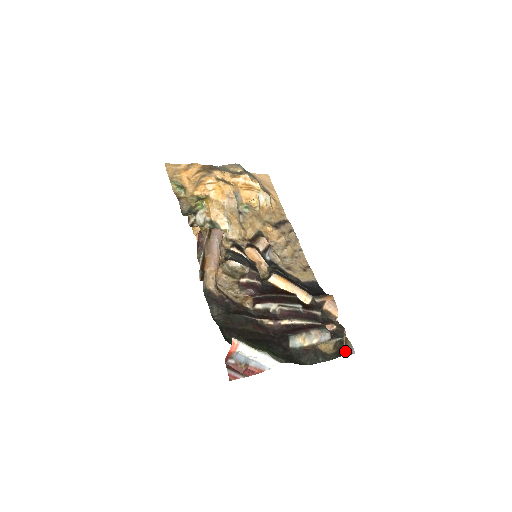
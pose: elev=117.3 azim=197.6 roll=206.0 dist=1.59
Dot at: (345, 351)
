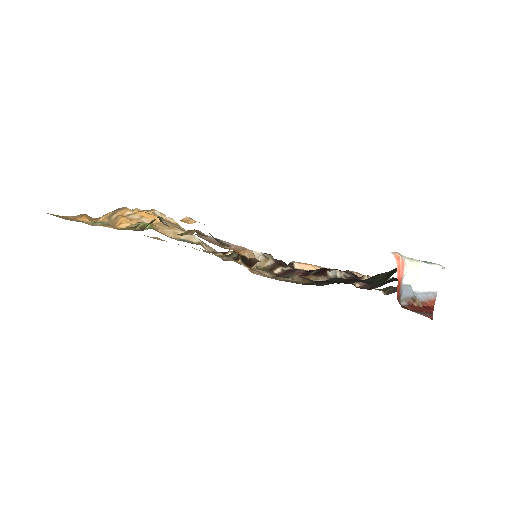
Dot at: occluded
